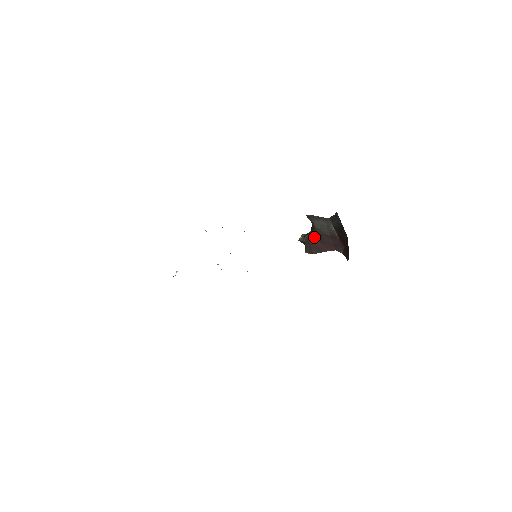
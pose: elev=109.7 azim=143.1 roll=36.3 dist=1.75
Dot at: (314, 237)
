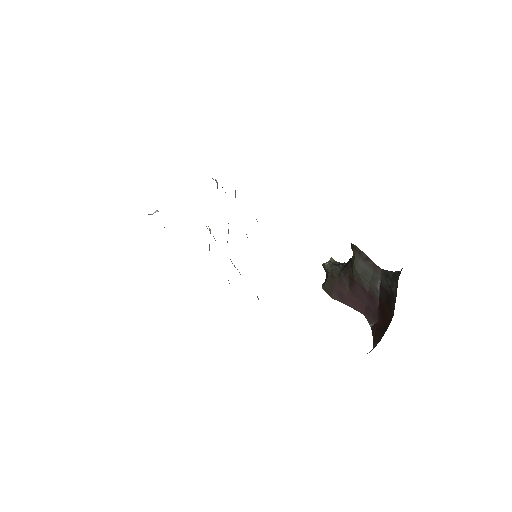
Dot at: (345, 277)
